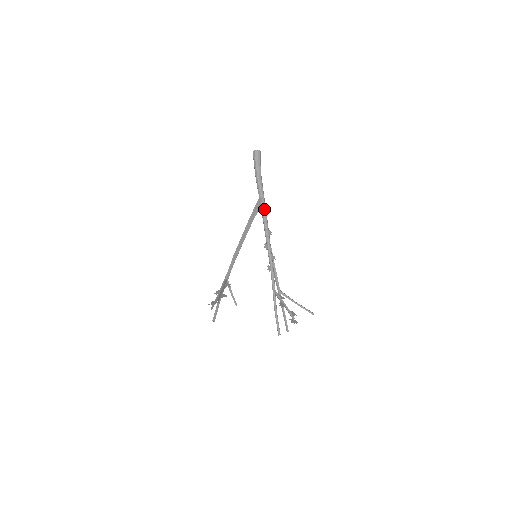
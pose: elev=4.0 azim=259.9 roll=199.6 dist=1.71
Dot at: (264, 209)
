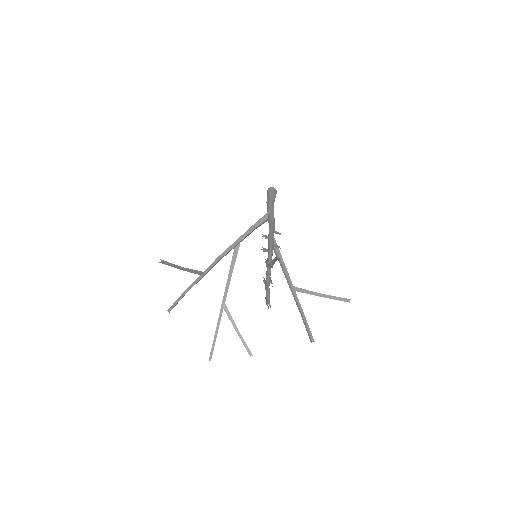
Dot at: (271, 216)
